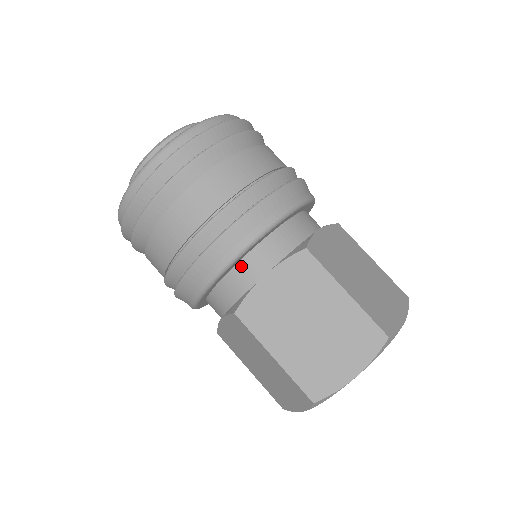
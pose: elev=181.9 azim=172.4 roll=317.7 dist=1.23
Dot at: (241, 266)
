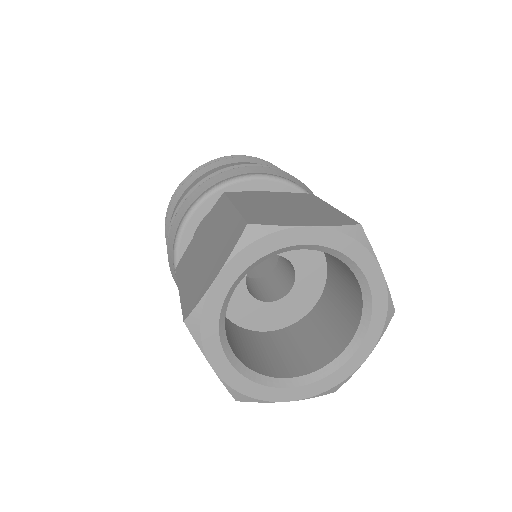
Dot at: occluded
